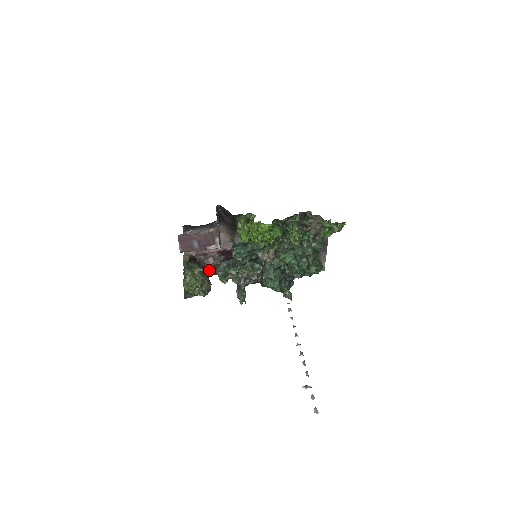
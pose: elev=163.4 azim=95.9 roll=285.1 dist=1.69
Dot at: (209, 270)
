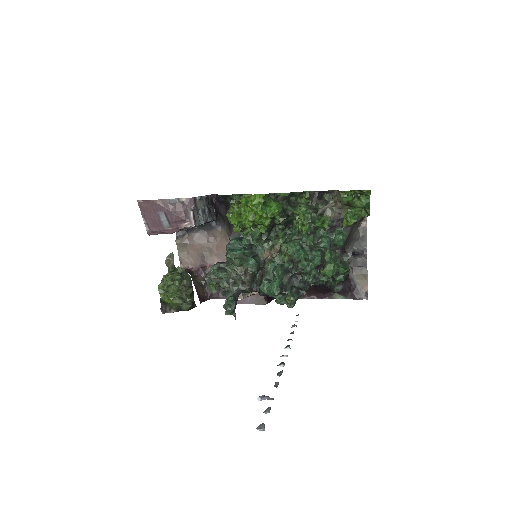
Dot at: (208, 290)
